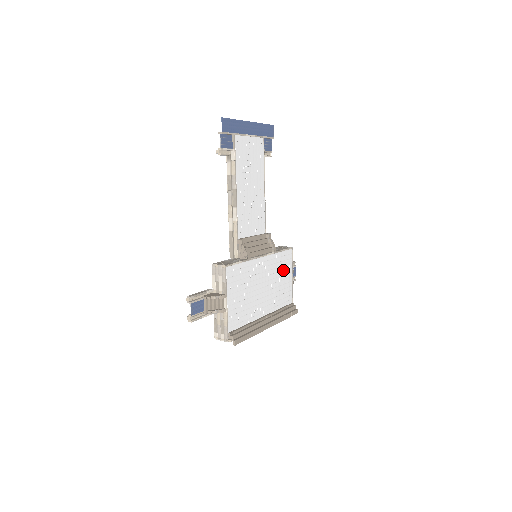
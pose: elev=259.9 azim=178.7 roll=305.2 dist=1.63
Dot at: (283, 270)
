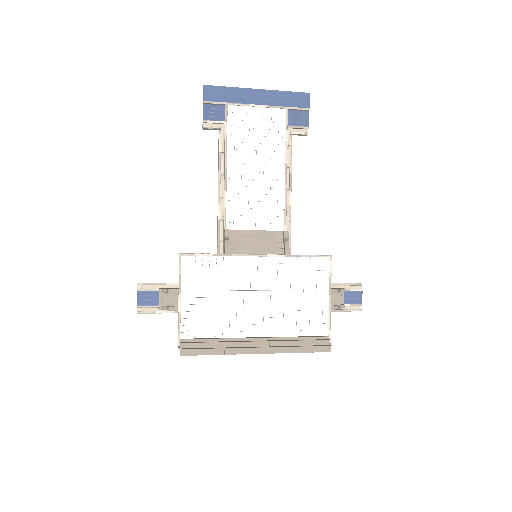
Dot at: (307, 284)
